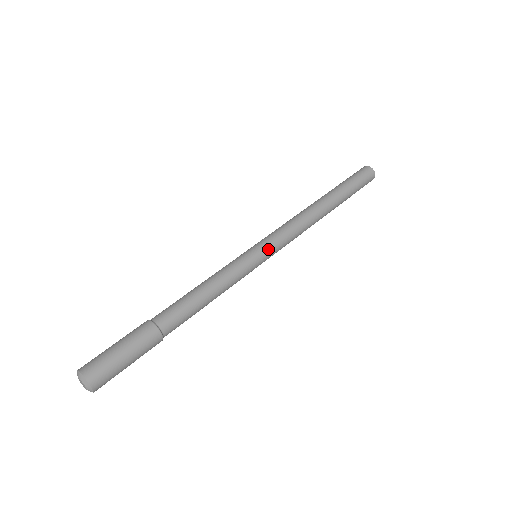
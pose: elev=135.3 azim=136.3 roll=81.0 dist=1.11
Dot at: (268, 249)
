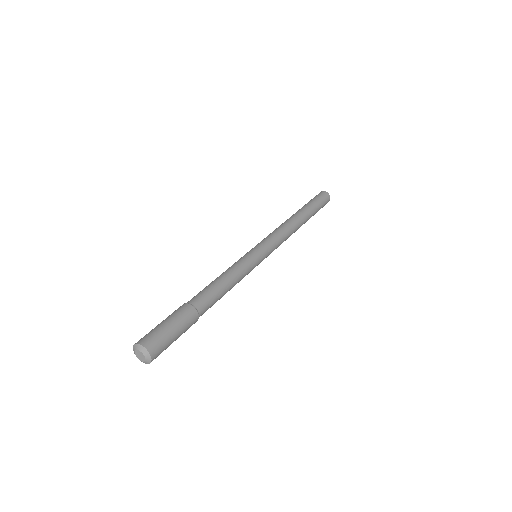
Dot at: (267, 252)
